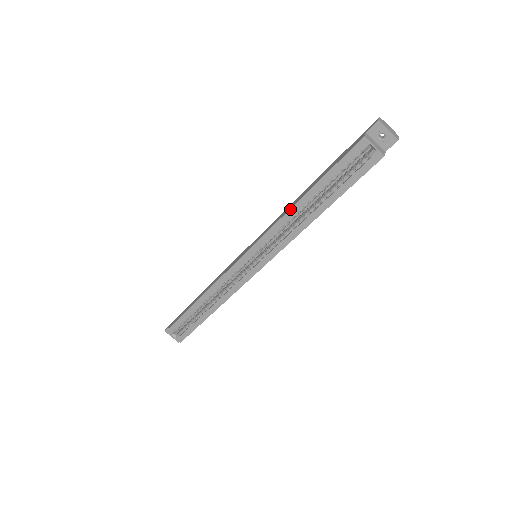
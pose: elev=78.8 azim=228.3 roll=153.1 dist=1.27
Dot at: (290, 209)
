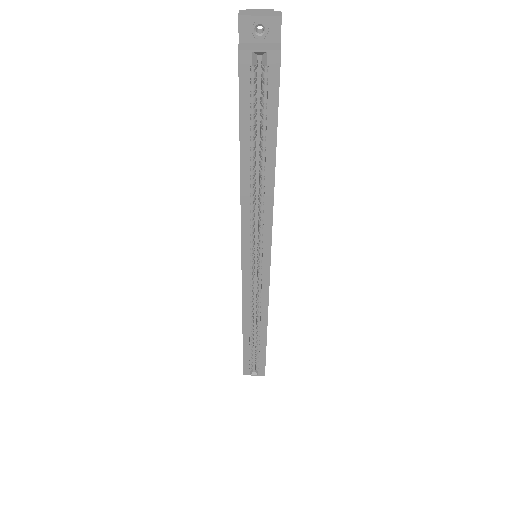
Dot at: (240, 191)
